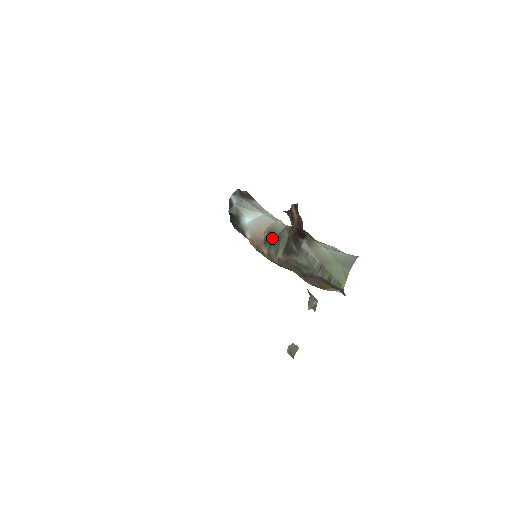
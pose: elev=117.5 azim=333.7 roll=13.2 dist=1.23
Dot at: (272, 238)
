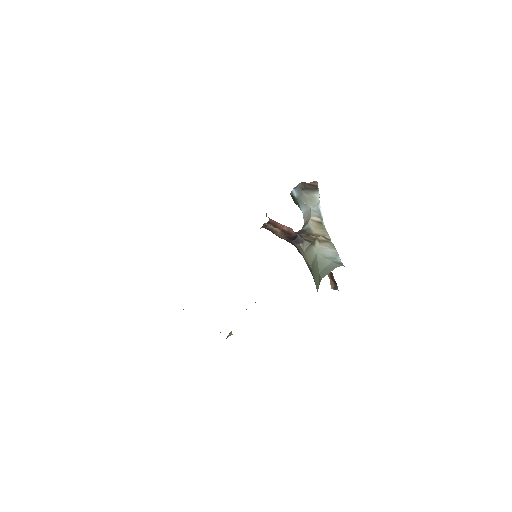
Dot at: occluded
